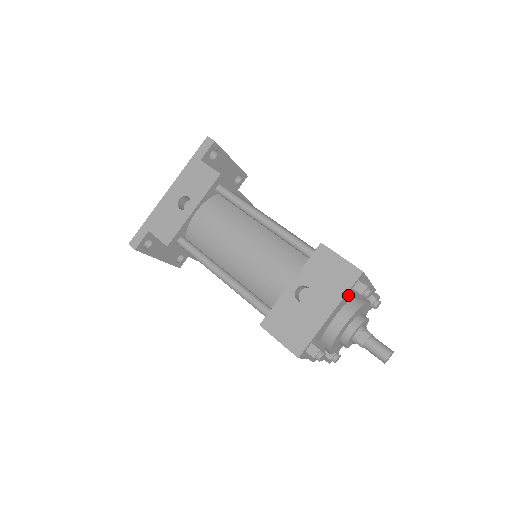
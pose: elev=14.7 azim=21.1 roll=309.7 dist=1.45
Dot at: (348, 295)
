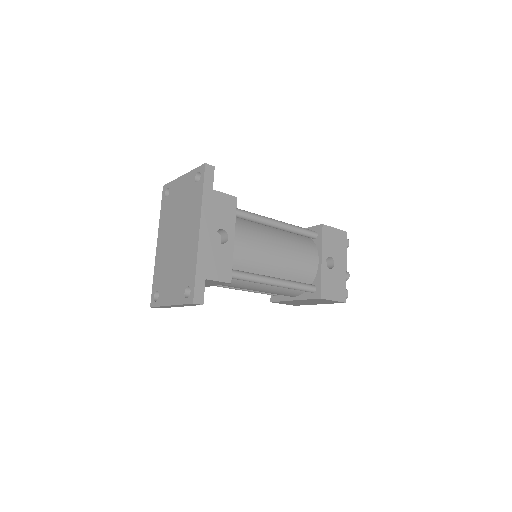
Dot at: occluded
